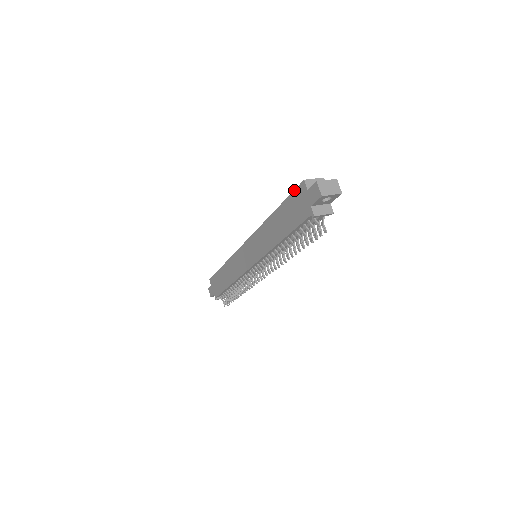
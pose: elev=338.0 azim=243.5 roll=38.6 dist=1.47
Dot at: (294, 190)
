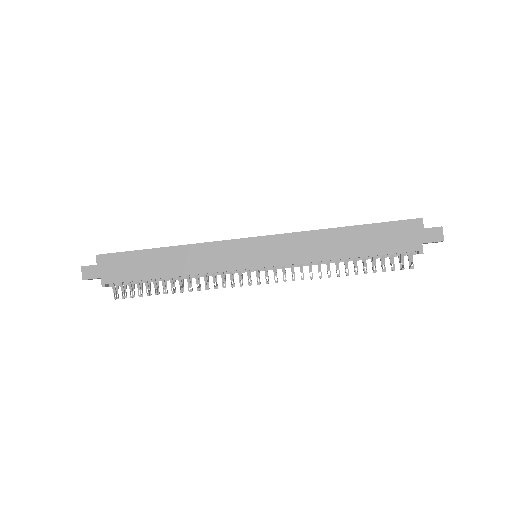
Dot at: (401, 220)
